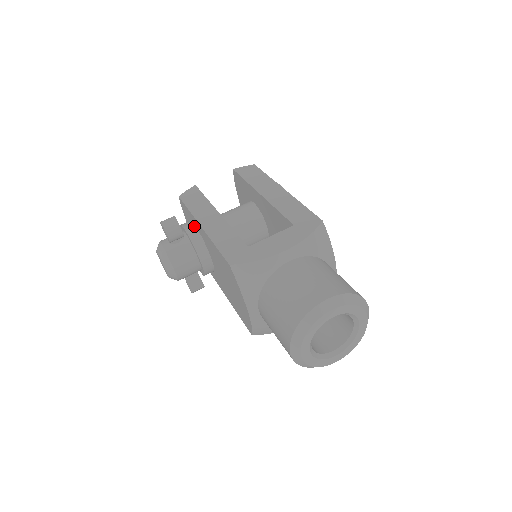
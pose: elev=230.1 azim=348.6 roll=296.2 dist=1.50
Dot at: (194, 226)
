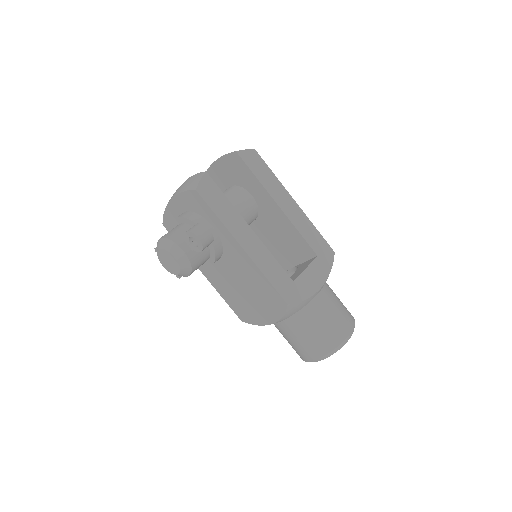
Dot at: (215, 230)
